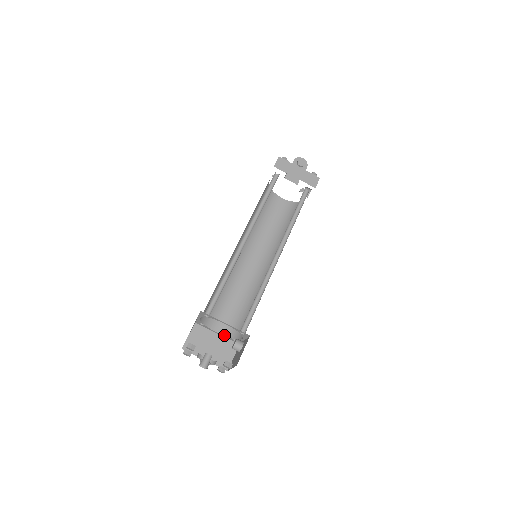
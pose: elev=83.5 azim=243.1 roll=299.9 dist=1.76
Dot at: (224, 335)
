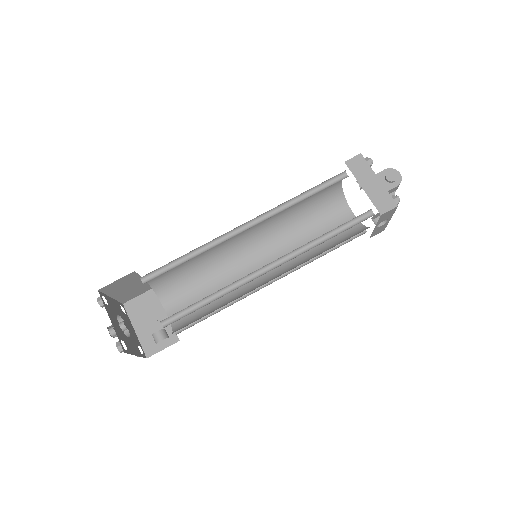
Dot at: occluded
